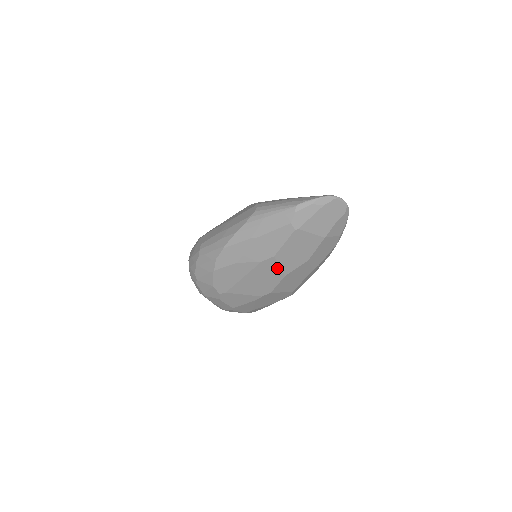
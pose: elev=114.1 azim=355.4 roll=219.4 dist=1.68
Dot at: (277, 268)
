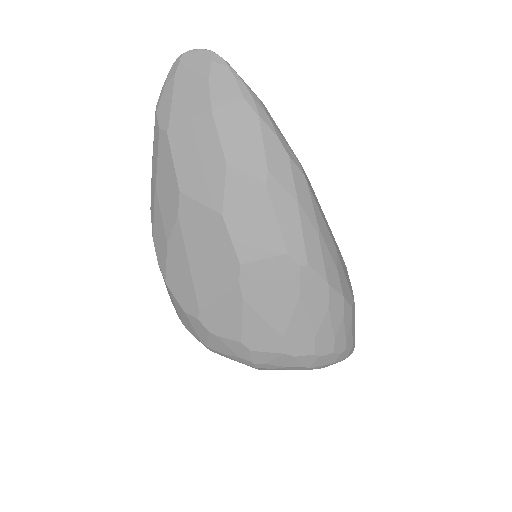
Dot at: (202, 209)
